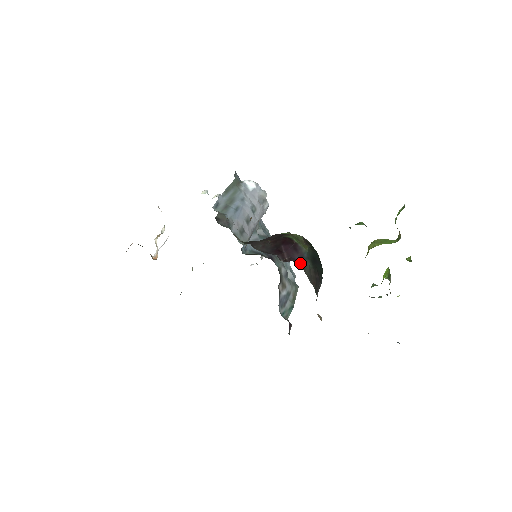
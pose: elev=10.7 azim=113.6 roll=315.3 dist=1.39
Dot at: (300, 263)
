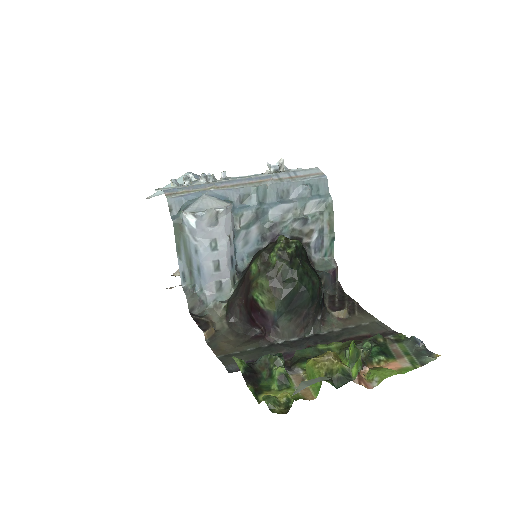
Dot at: (274, 331)
